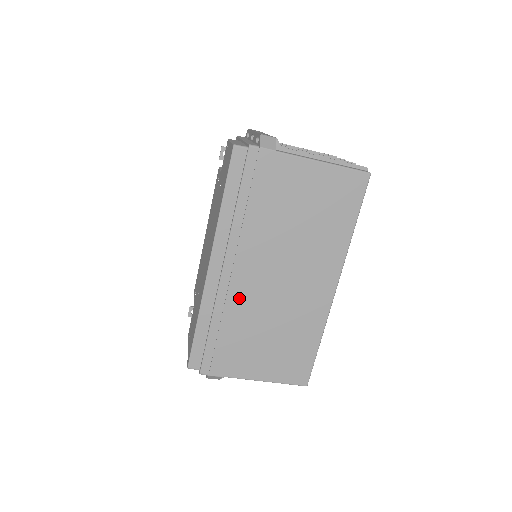
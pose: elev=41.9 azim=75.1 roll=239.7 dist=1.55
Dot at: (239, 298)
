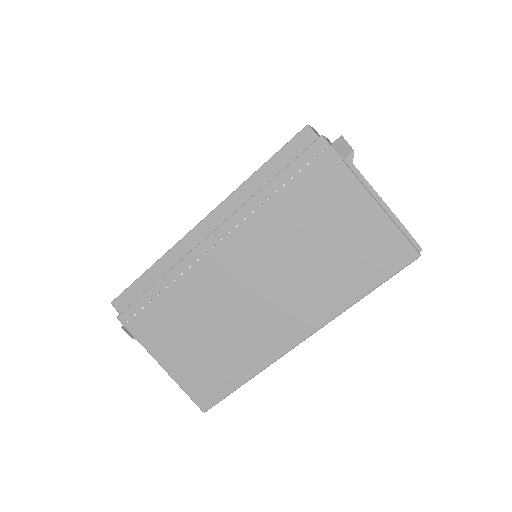
Dot at: (204, 275)
